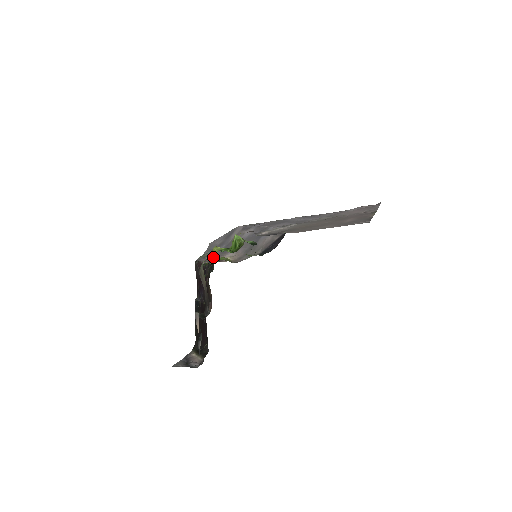
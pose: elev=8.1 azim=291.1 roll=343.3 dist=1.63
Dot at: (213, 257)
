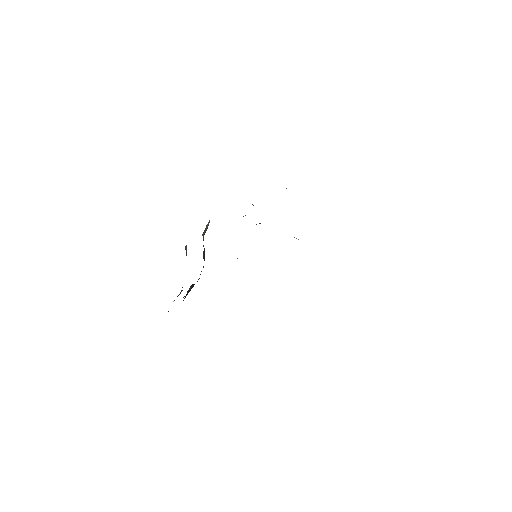
Dot at: occluded
